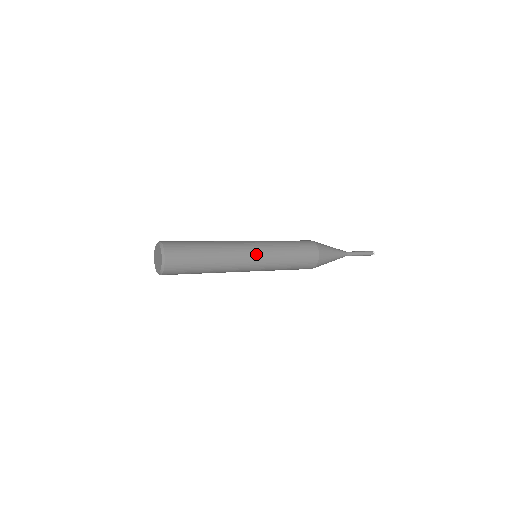
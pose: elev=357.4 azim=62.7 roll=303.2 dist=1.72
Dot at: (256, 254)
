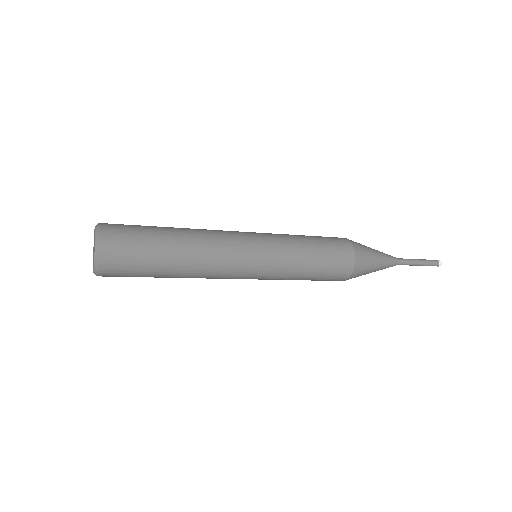
Dot at: (252, 241)
